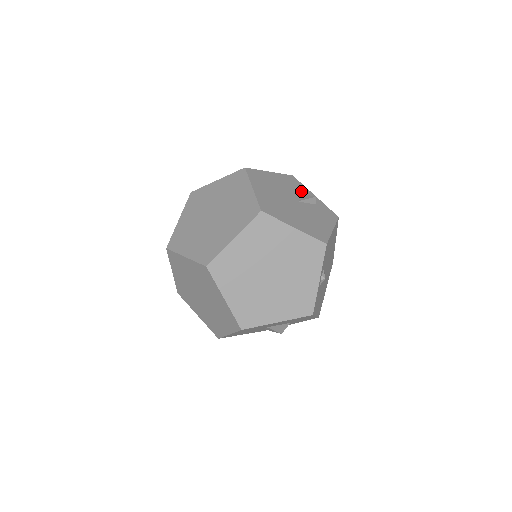
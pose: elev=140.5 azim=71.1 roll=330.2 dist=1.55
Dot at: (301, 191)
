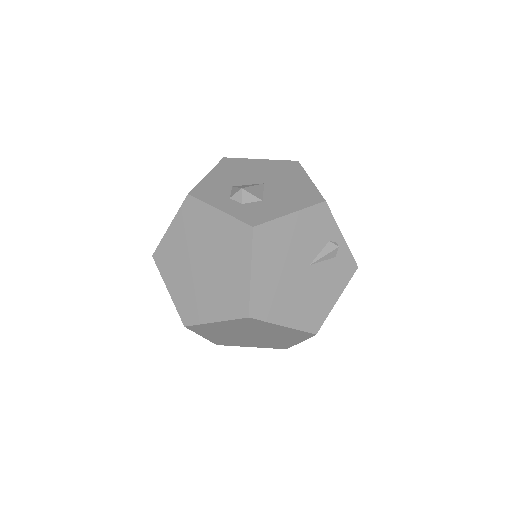
Dot at: (324, 236)
